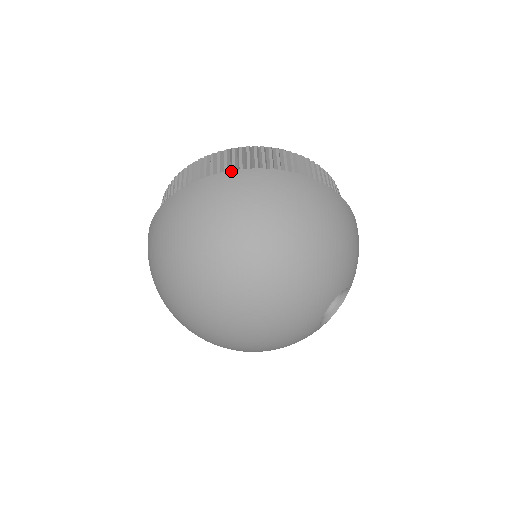
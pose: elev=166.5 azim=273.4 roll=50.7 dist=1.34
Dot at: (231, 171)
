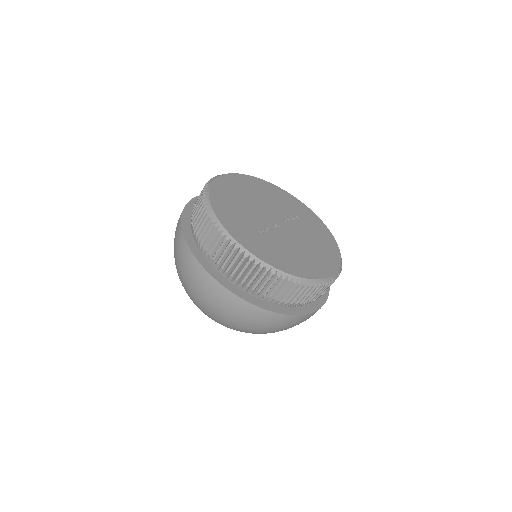
Dot at: (195, 258)
